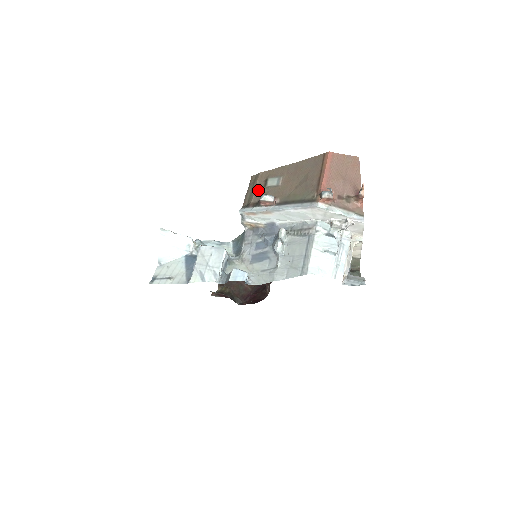
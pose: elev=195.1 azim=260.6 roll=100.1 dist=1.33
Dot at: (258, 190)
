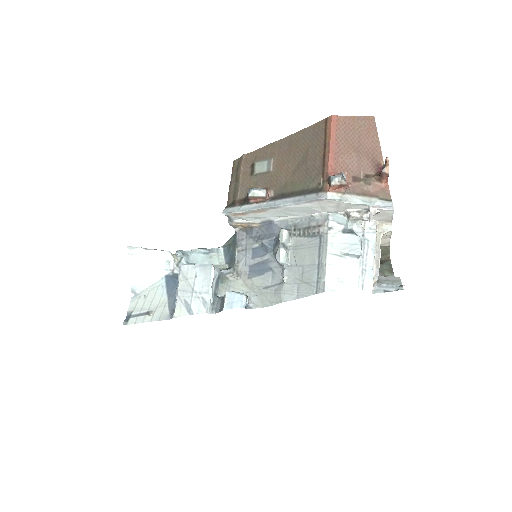
Dot at: (244, 180)
